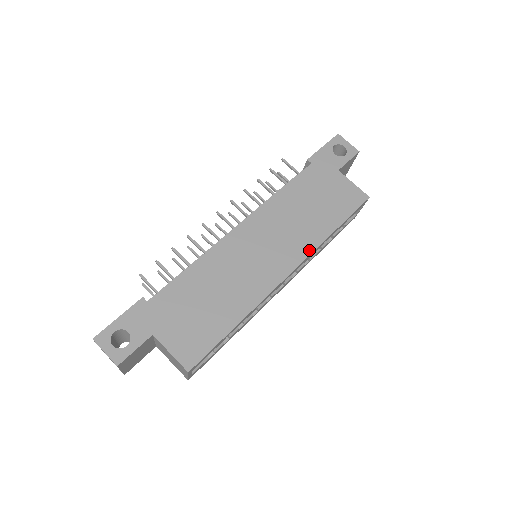
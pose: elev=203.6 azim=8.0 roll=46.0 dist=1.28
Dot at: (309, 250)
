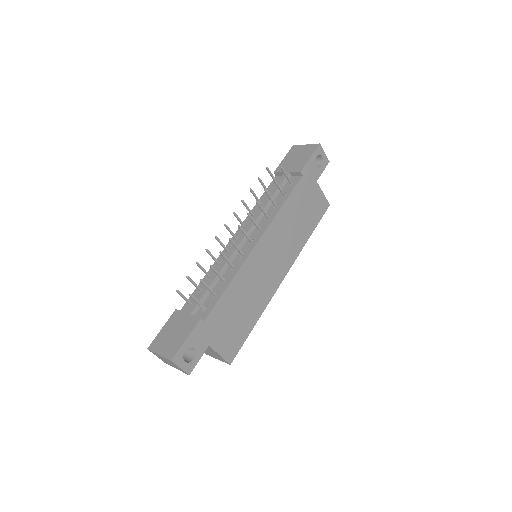
Dot at: (296, 256)
